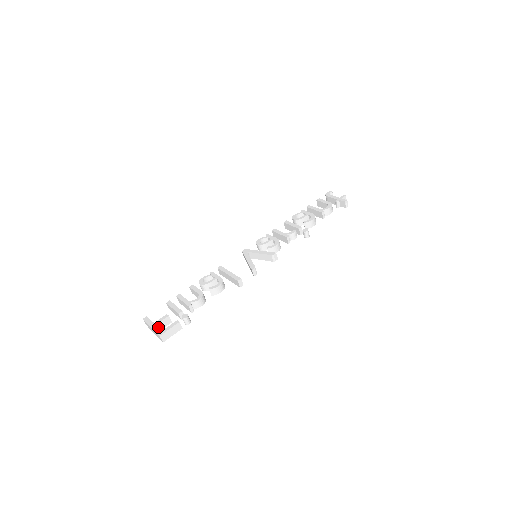
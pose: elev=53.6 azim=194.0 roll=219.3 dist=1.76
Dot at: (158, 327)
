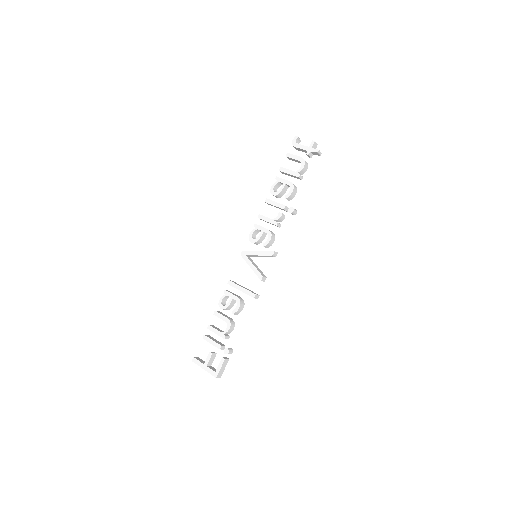
Dot at: (210, 369)
